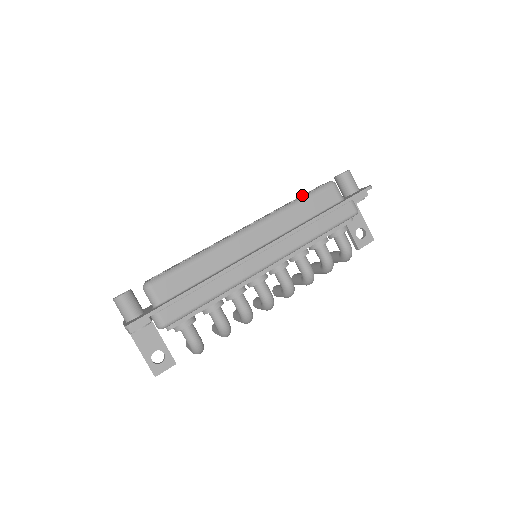
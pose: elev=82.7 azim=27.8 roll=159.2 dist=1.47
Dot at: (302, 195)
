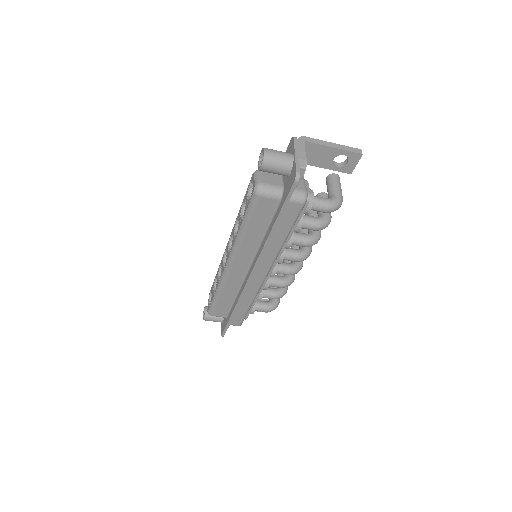
Dot at: (245, 198)
